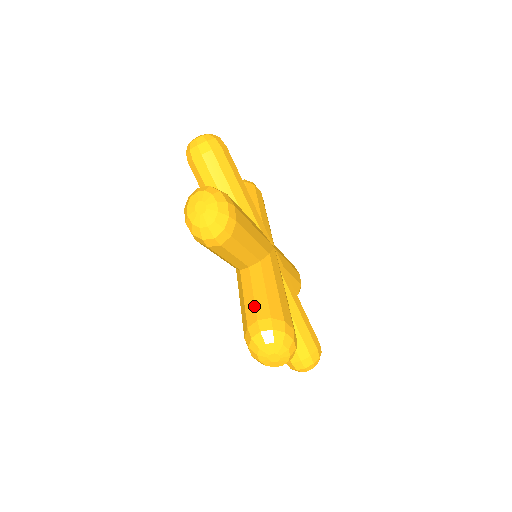
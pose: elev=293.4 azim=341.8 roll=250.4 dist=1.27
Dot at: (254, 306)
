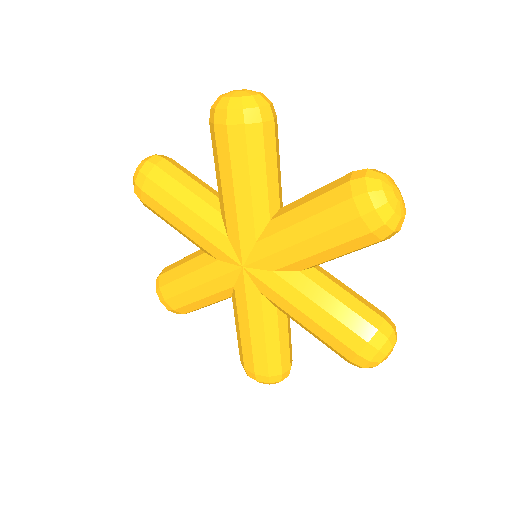
Dot at: (332, 182)
